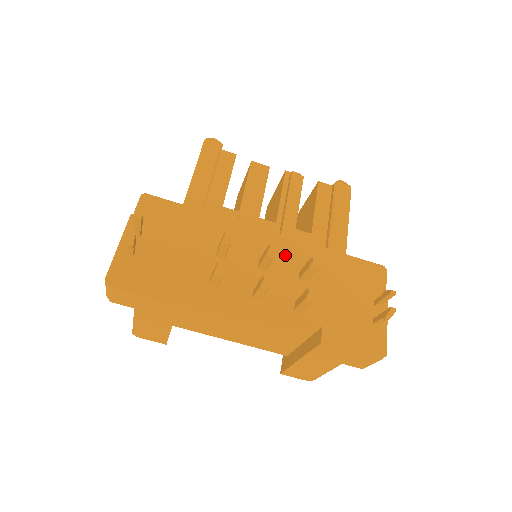
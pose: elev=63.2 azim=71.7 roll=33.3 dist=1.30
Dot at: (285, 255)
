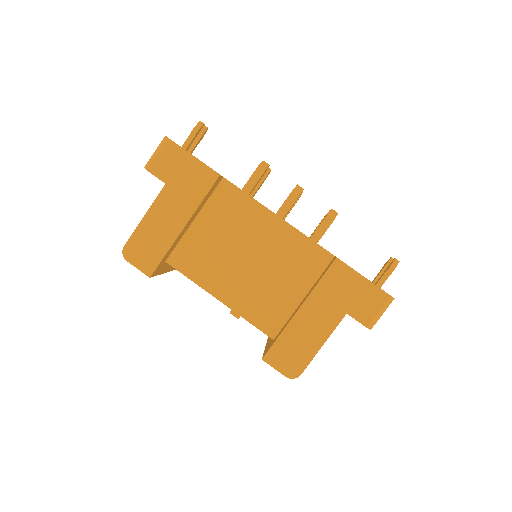
Dot at: occluded
